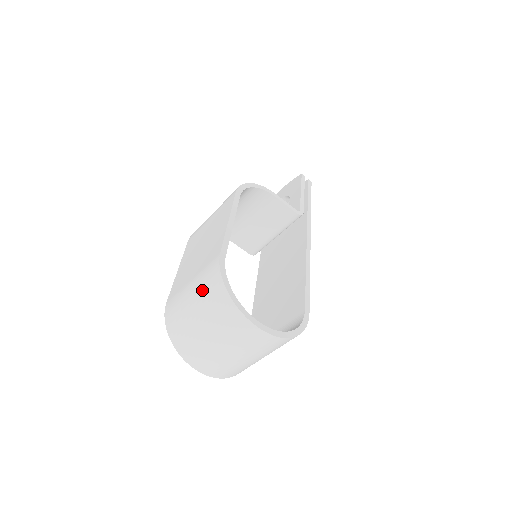
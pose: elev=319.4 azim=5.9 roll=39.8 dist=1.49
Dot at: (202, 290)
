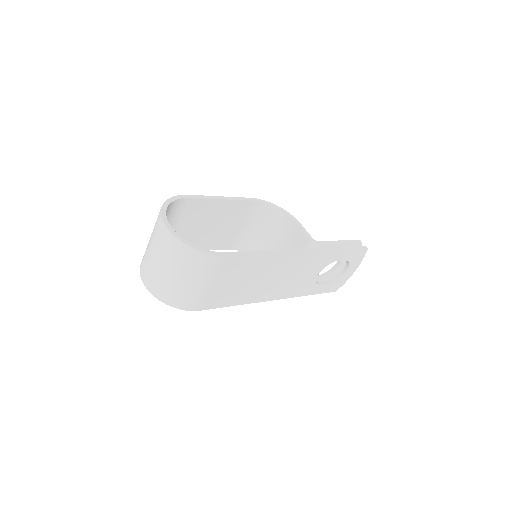
Dot at: occluded
